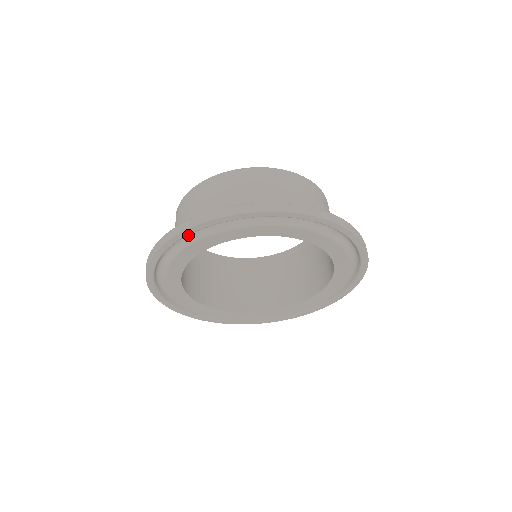
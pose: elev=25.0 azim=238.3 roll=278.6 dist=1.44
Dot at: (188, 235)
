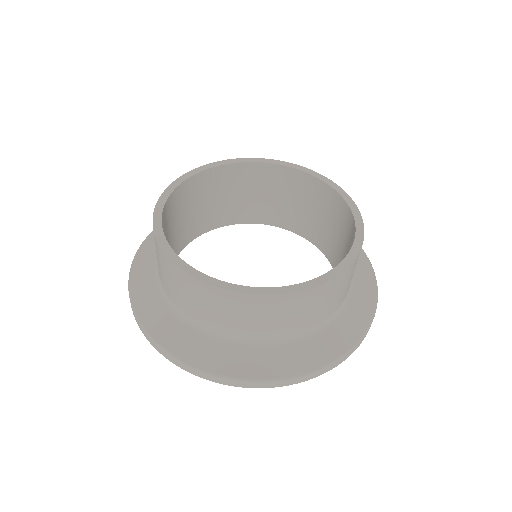
Dot at: occluded
